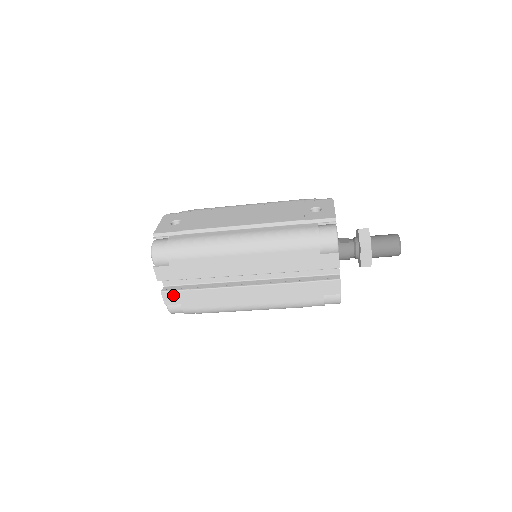
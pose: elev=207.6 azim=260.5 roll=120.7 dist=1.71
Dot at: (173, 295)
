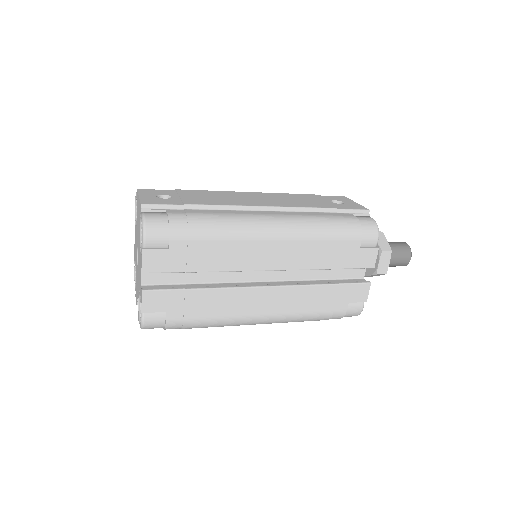
Dot at: (159, 297)
